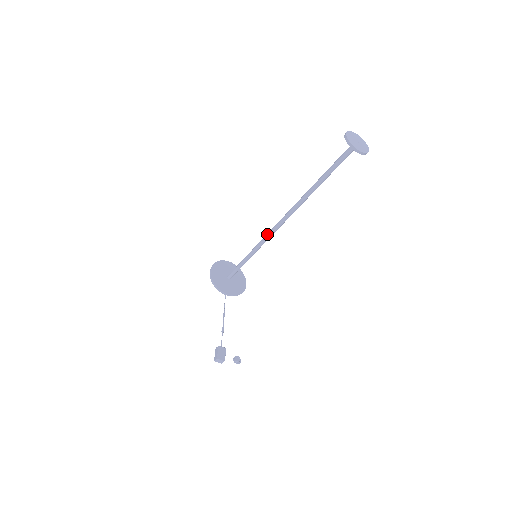
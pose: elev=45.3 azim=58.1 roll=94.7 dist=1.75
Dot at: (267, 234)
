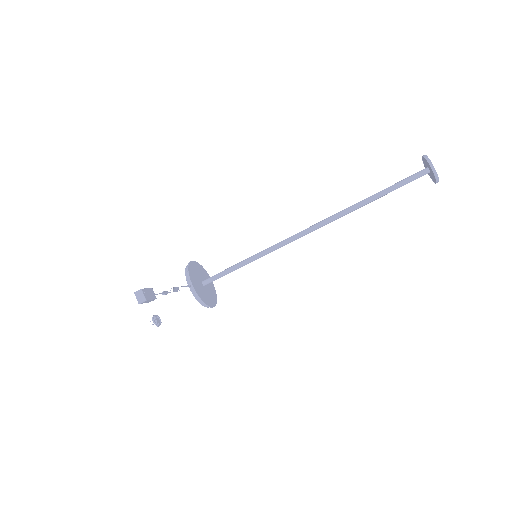
Dot at: (283, 240)
